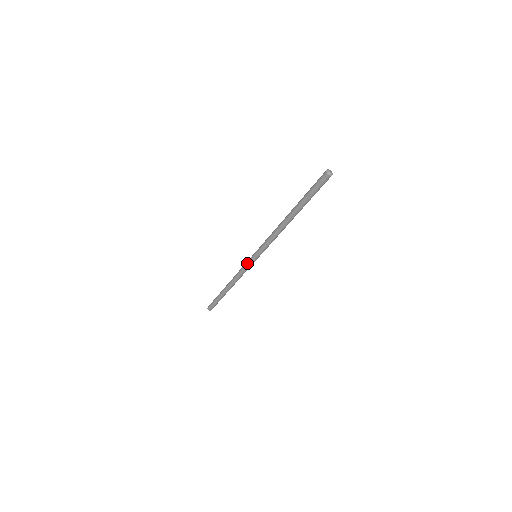
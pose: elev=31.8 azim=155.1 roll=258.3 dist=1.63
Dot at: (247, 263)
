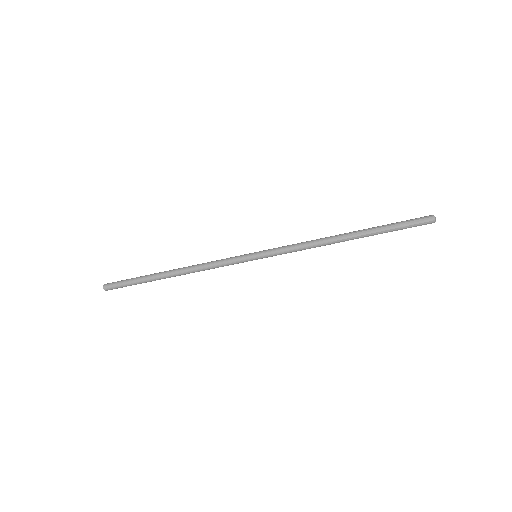
Dot at: (237, 259)
